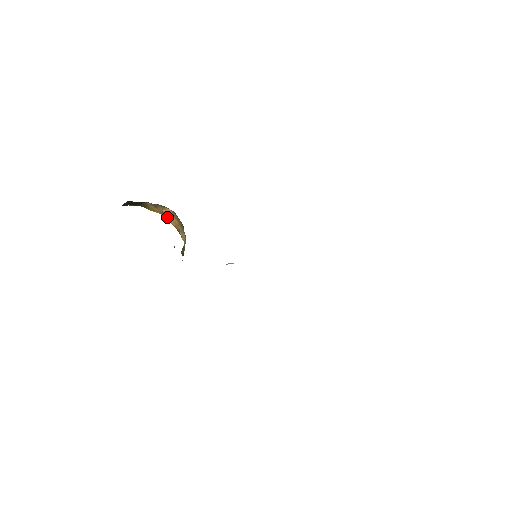
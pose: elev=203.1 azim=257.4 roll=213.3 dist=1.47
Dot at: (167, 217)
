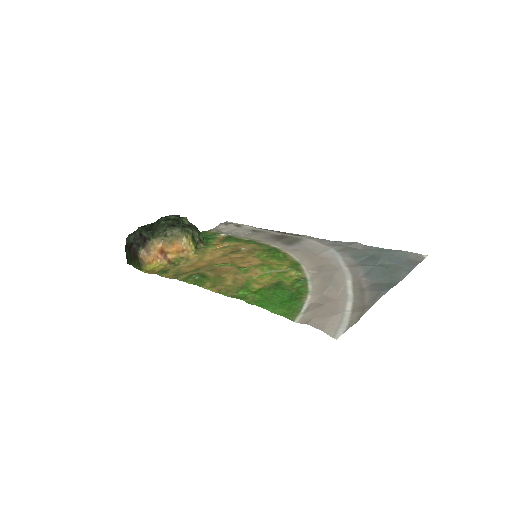
Dot at: (163, 255)
